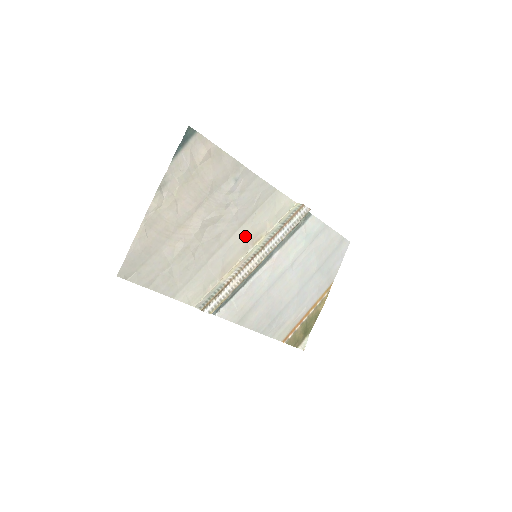
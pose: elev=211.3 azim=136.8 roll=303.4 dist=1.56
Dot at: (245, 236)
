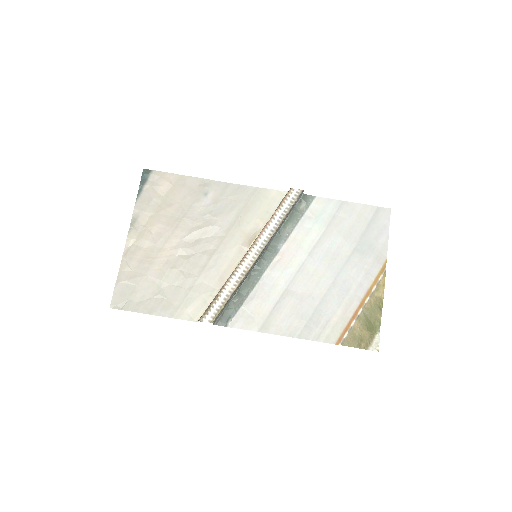
Dot at: (235, 241)
